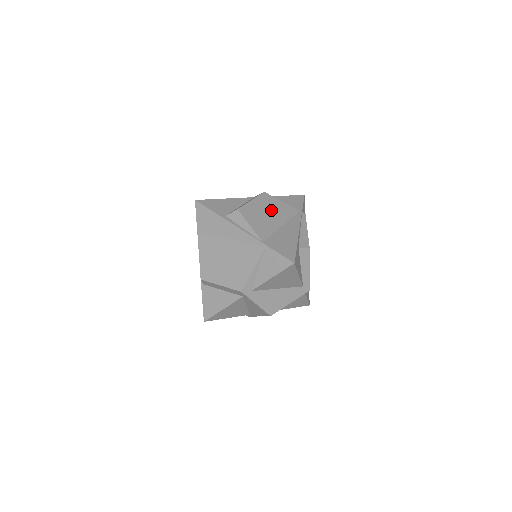
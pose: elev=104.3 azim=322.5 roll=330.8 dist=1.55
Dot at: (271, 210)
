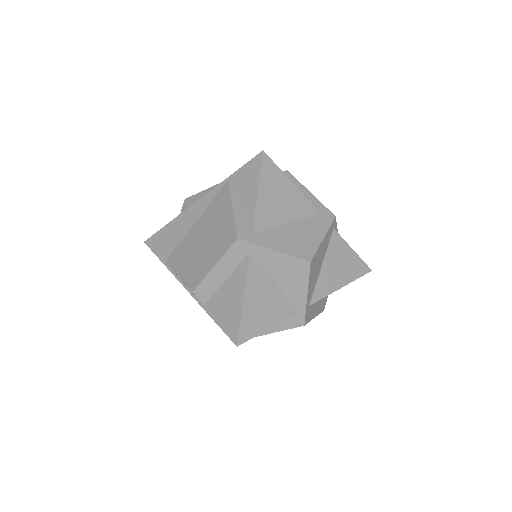
Dot at: occluded
